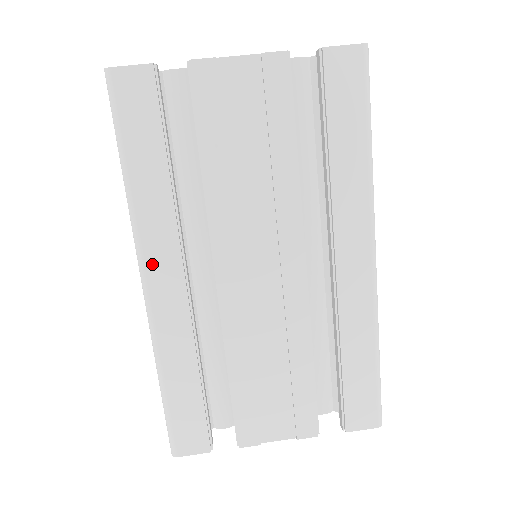
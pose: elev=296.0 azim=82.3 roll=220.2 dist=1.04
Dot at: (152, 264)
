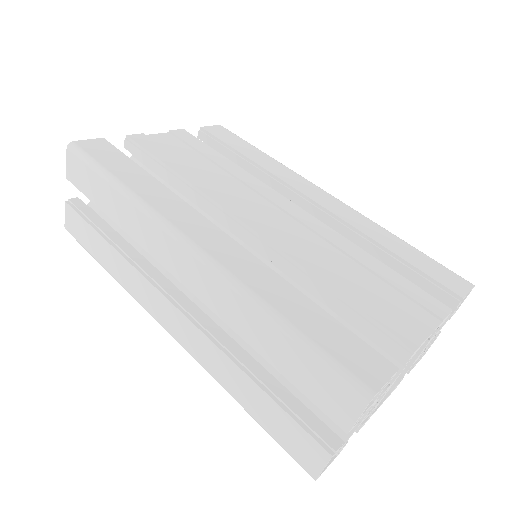
Dot at: (184, 226)
